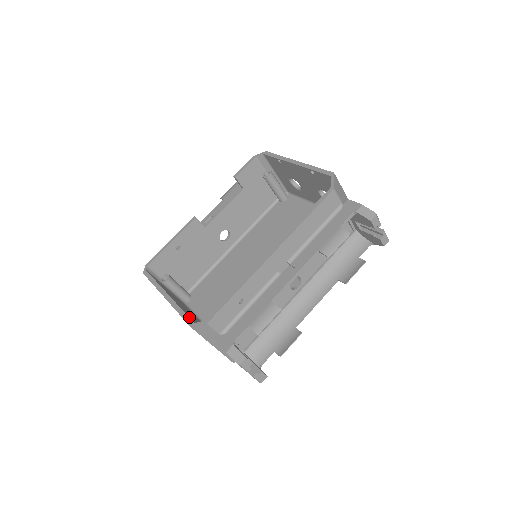
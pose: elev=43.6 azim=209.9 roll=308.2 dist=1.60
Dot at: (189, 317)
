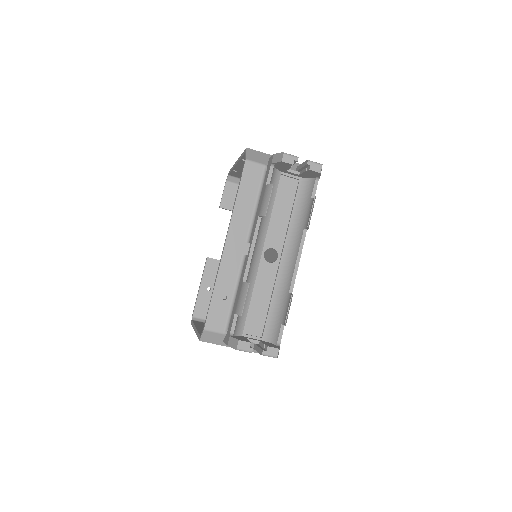
Dot at: occluded
